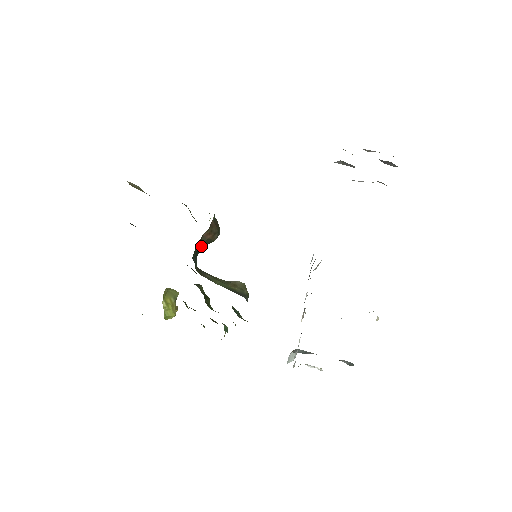
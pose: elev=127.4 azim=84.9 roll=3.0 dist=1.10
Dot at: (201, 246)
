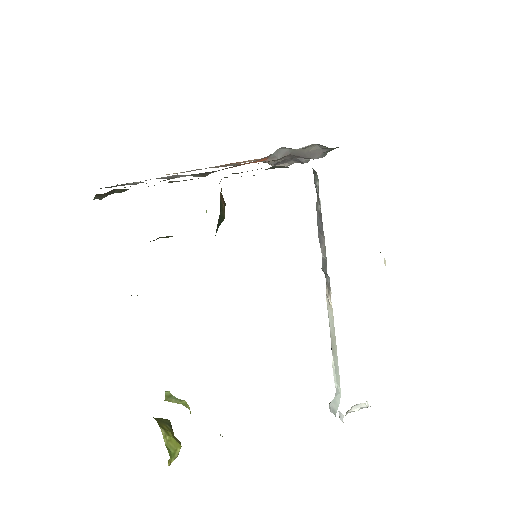
Dot at: occluded
